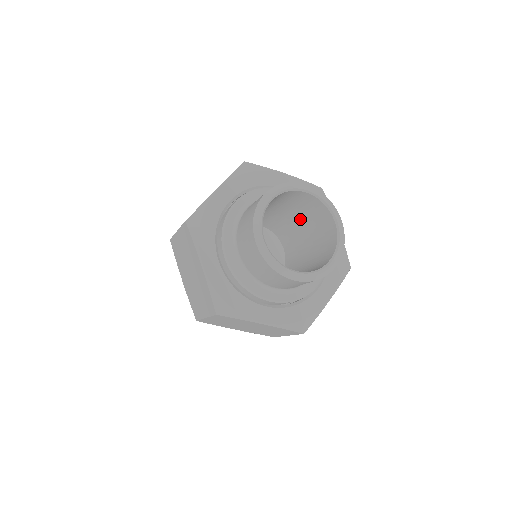
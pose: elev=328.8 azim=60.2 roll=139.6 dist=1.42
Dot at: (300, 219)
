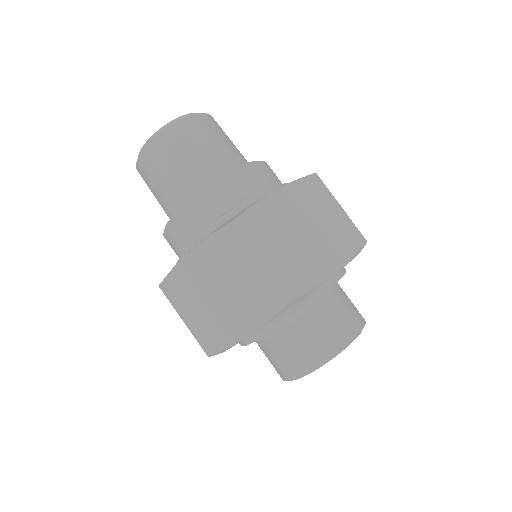
Dot at: occluded
